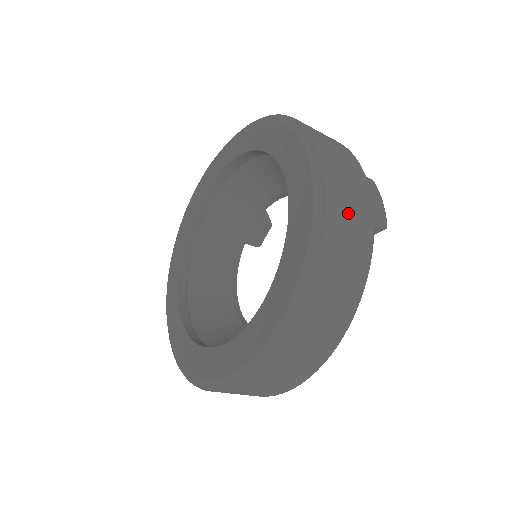
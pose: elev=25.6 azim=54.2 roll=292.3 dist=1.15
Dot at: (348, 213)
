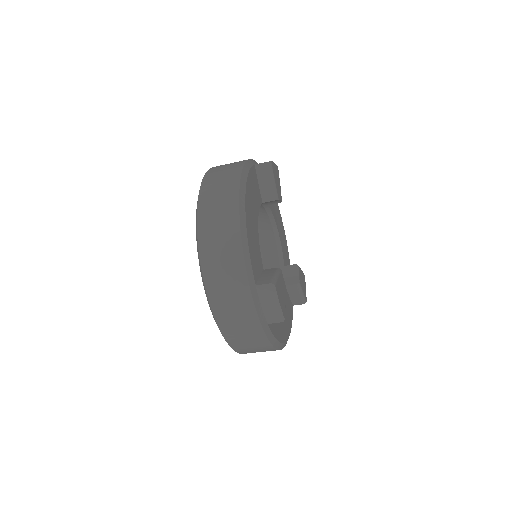
Dot at: occluded
